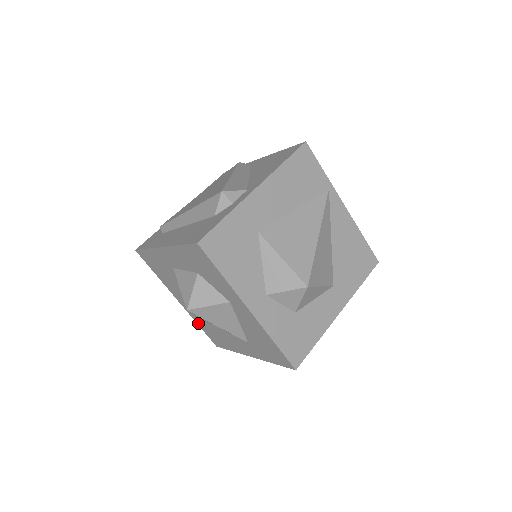
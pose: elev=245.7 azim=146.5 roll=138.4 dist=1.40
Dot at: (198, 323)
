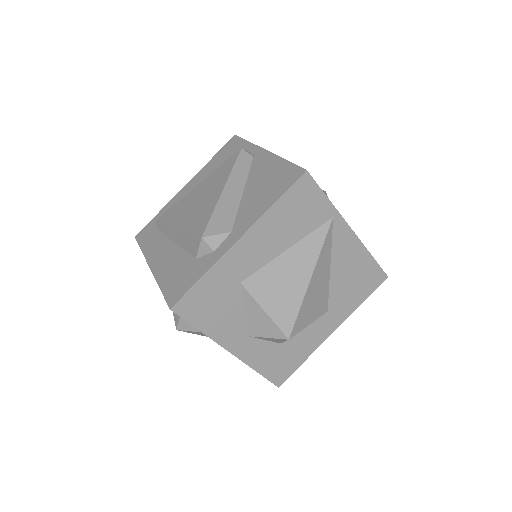
Dot at: occluded
